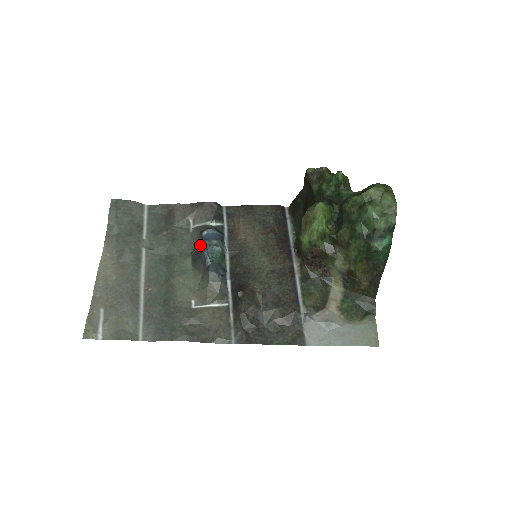
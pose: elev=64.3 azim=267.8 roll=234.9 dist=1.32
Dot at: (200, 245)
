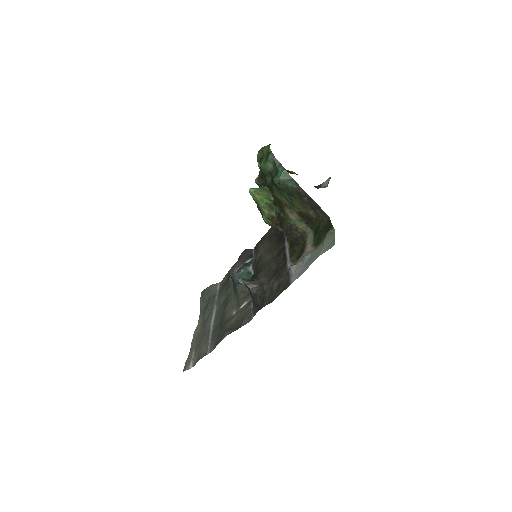
Dot at: occluded
